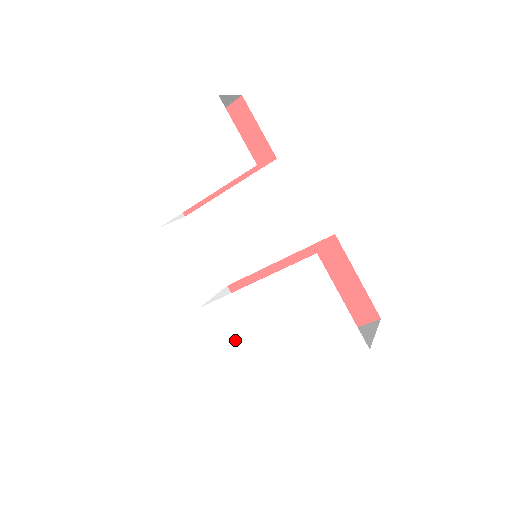
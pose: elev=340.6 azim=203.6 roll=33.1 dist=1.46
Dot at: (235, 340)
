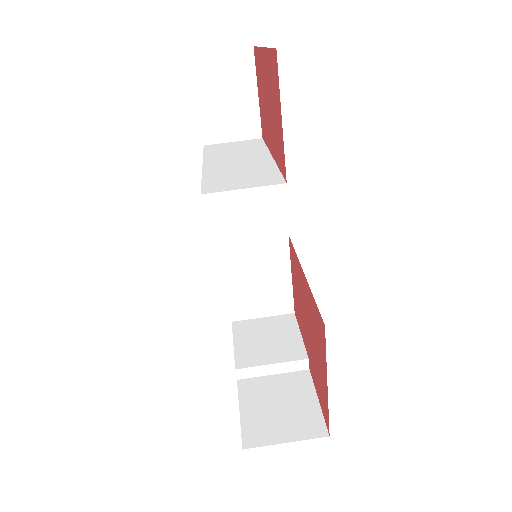
Dot at: occluded
